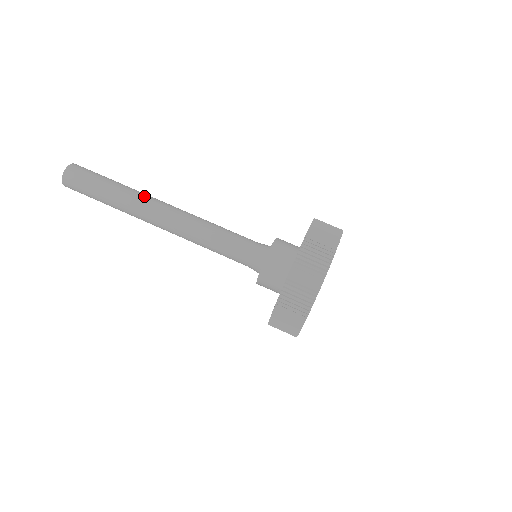
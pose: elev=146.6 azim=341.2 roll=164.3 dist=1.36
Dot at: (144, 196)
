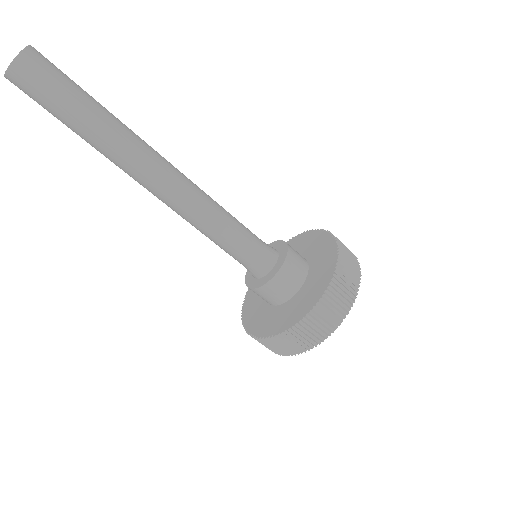
Dot at: occluded
